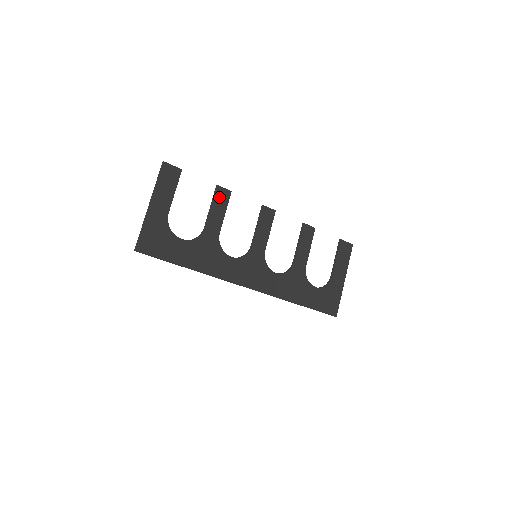
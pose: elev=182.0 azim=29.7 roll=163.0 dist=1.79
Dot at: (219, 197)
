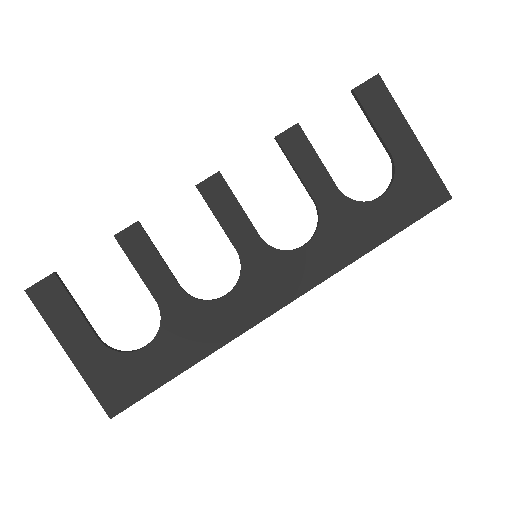
Dot at: (131, 247)
